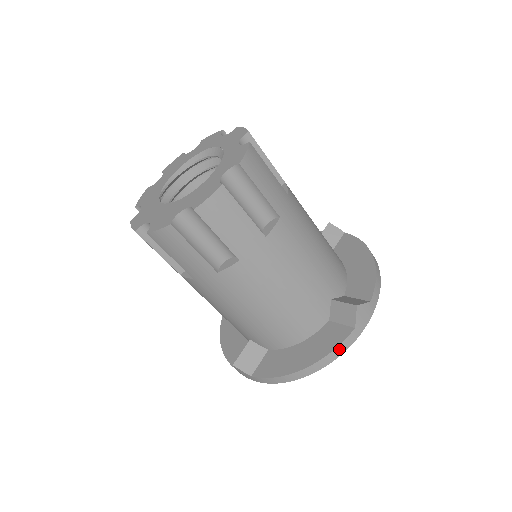
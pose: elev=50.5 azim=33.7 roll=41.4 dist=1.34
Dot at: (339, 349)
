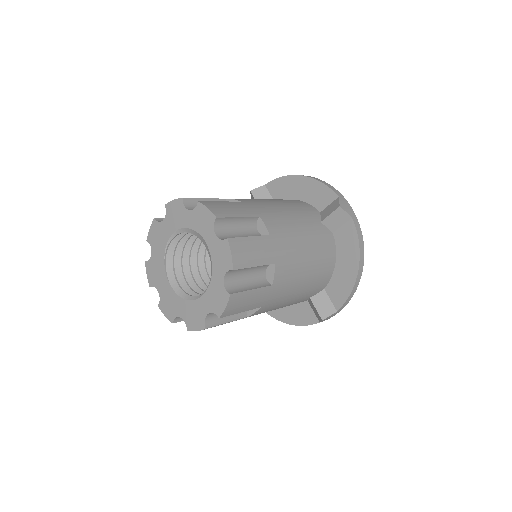
Dot at: (306, 325)
